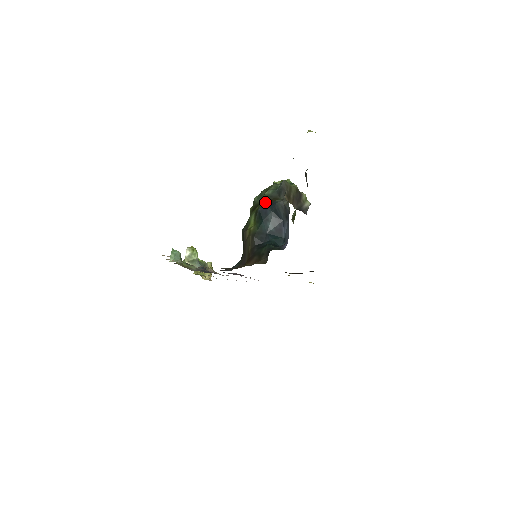
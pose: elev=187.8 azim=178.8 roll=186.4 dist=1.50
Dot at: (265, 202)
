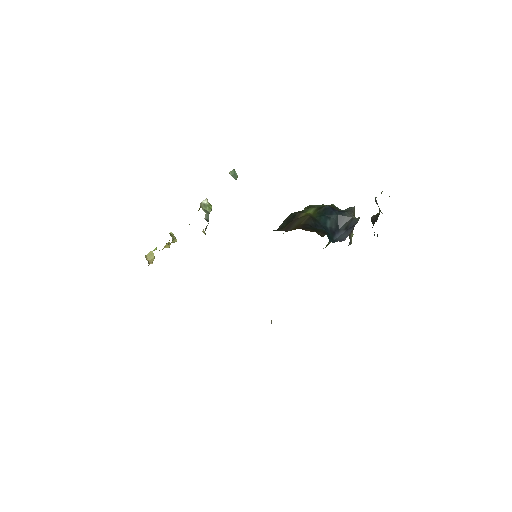
Dot at: (333, 206)
